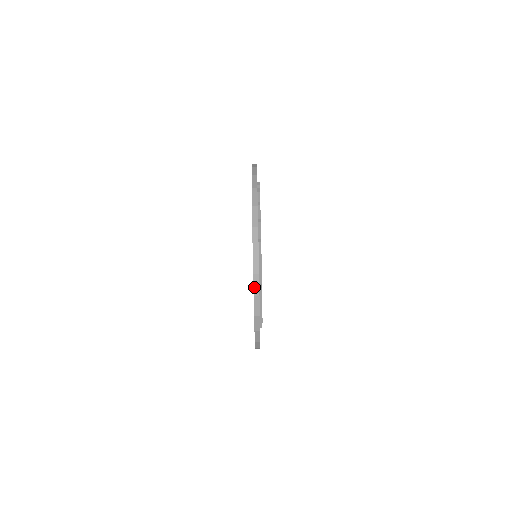
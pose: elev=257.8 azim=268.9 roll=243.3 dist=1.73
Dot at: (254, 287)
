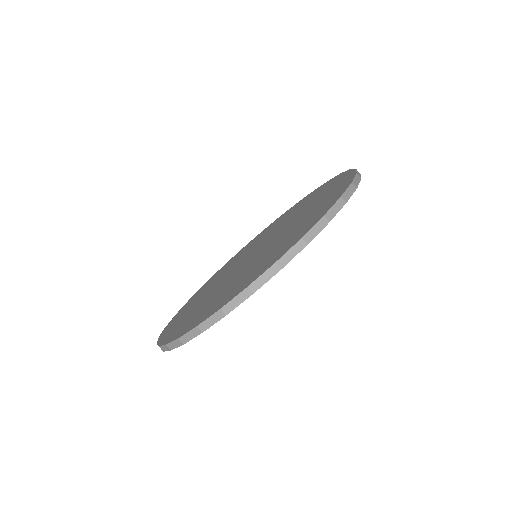
Dot at: (312, 229)
